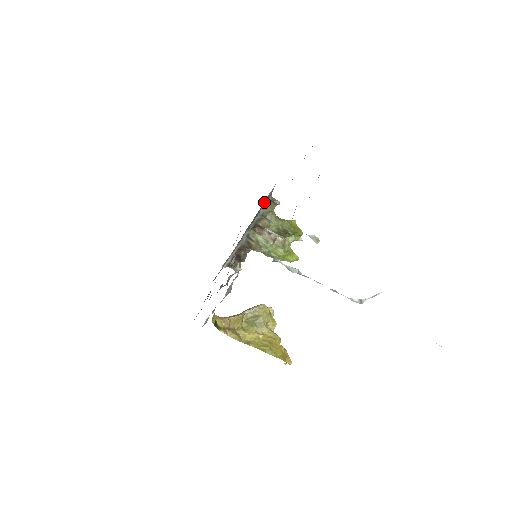
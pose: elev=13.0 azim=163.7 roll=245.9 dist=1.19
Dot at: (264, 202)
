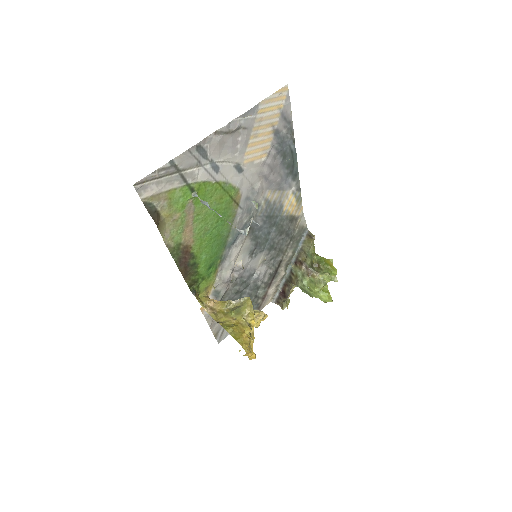
Dot at: (295, 230)
